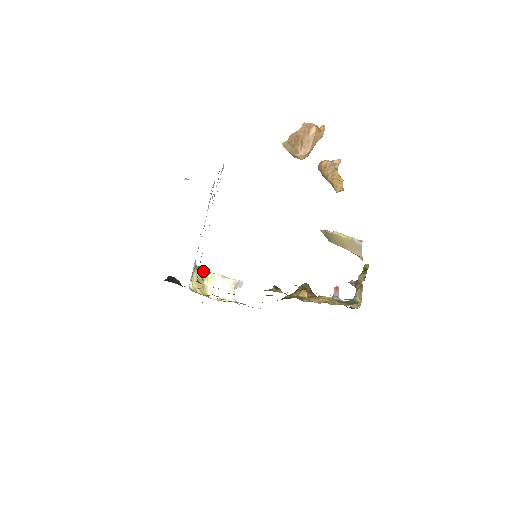
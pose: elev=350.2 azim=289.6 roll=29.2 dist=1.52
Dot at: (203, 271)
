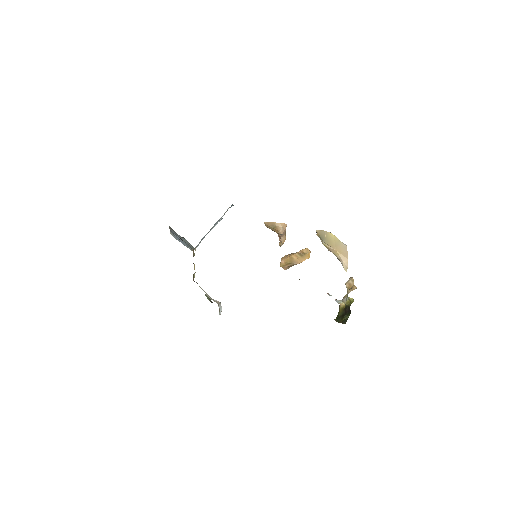
Dot at: occluded
